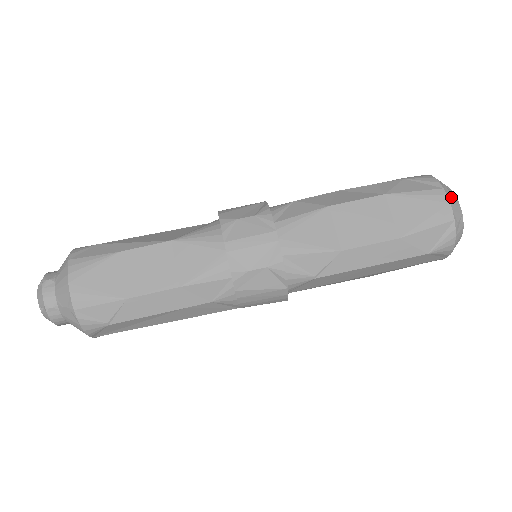
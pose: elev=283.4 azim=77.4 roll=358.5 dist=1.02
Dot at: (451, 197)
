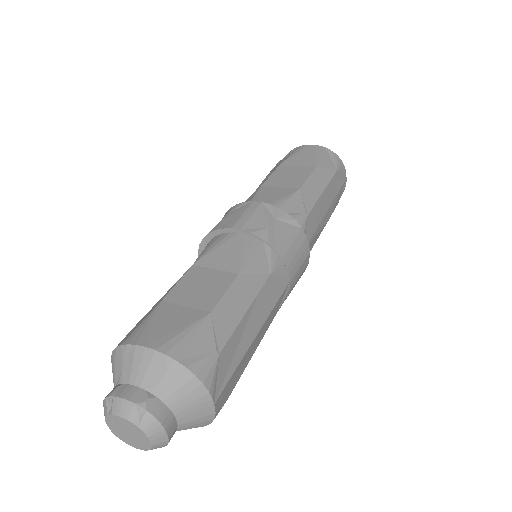
Dot at: occluded
